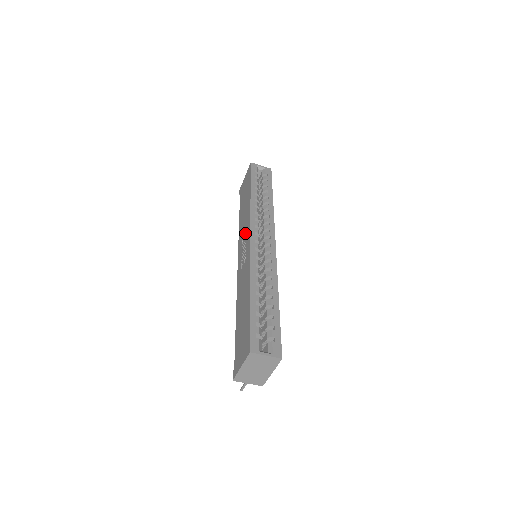
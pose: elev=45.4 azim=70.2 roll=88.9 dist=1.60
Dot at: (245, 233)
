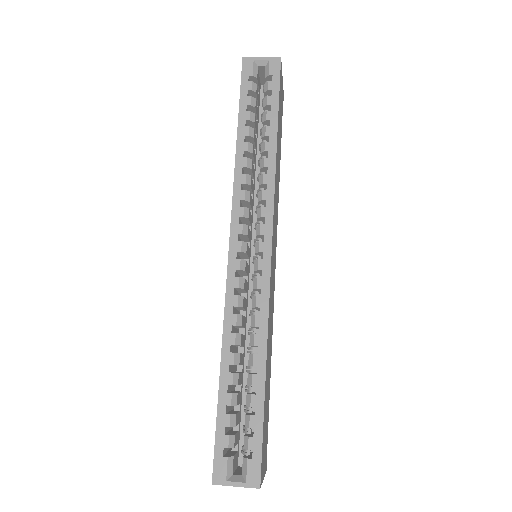
Dot at: occluded
